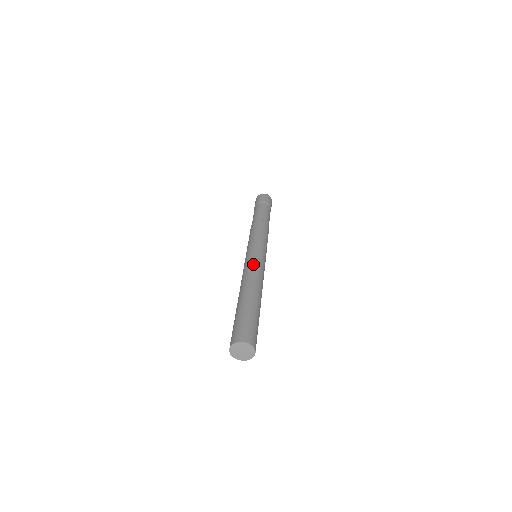
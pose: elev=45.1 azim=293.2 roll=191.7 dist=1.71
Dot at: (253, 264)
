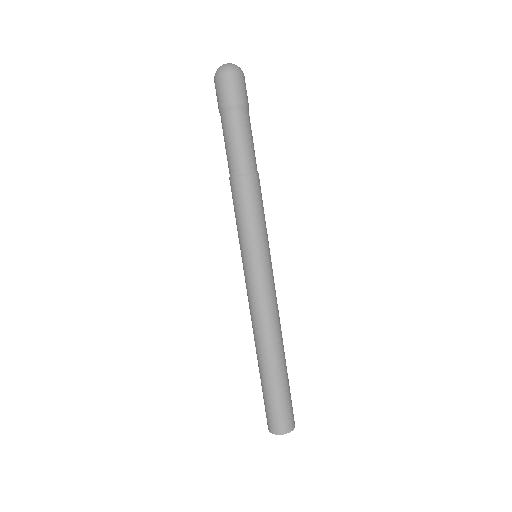
Dot at: (263, 300)
